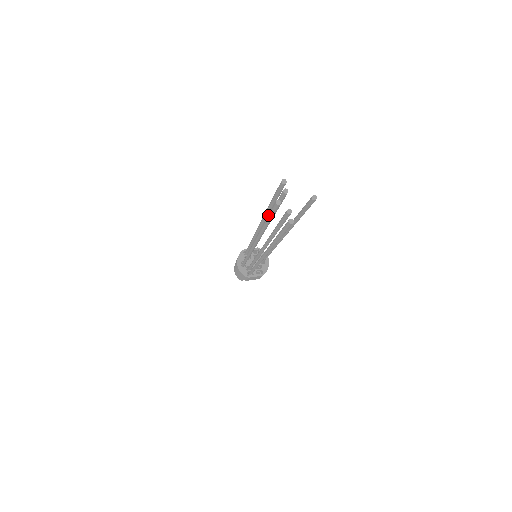
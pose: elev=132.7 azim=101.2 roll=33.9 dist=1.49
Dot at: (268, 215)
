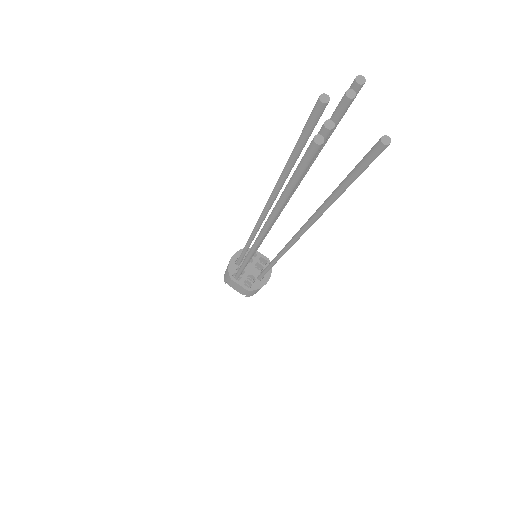
Dot at: (297, 141)
